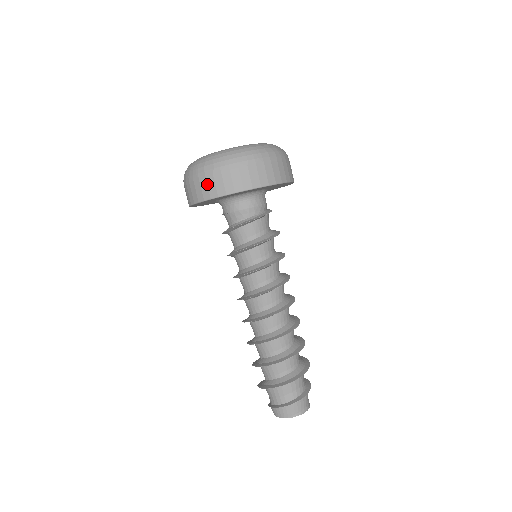
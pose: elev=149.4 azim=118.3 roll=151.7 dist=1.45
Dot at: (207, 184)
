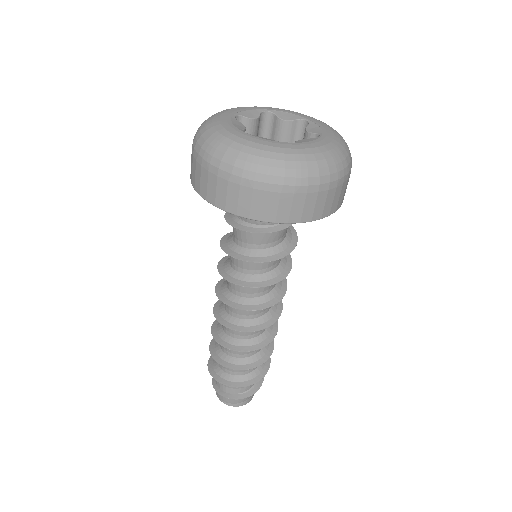
Dot at: (192, 165)
